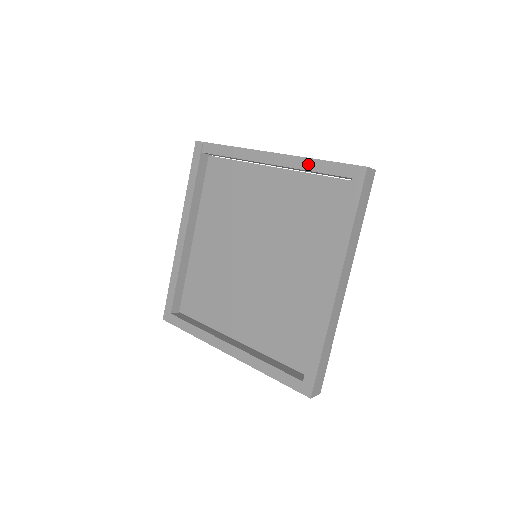
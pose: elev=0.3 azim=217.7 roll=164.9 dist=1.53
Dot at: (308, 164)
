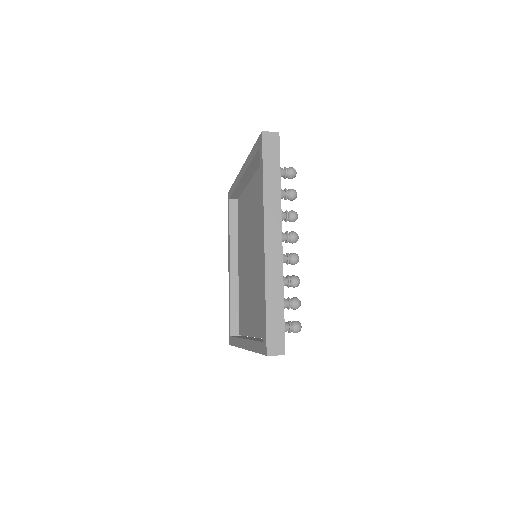
Dot at: (249, 158)
